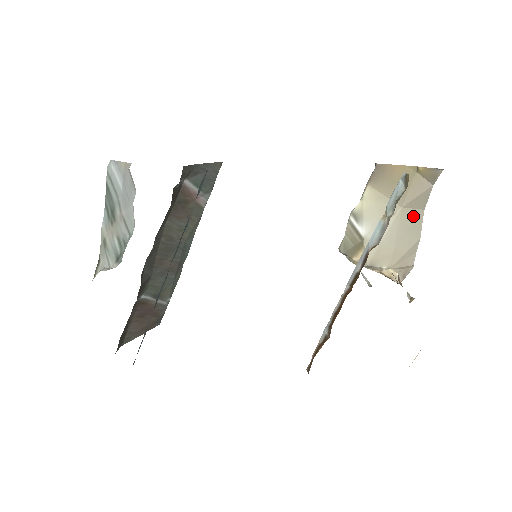
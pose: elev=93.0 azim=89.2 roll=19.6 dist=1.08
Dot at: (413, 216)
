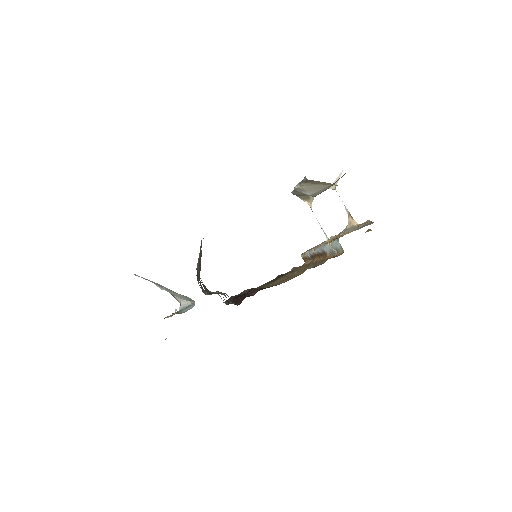
Dot at: occluded
